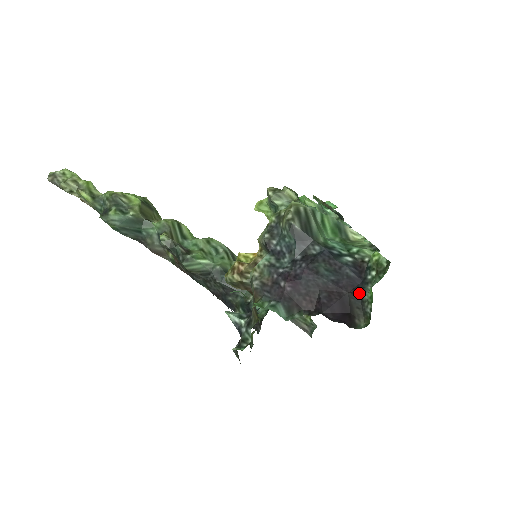
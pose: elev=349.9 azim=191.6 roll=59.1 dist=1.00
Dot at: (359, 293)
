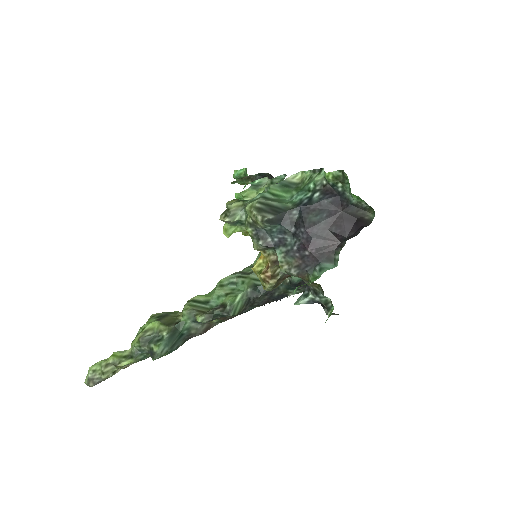
Dot at: (347, 204)
